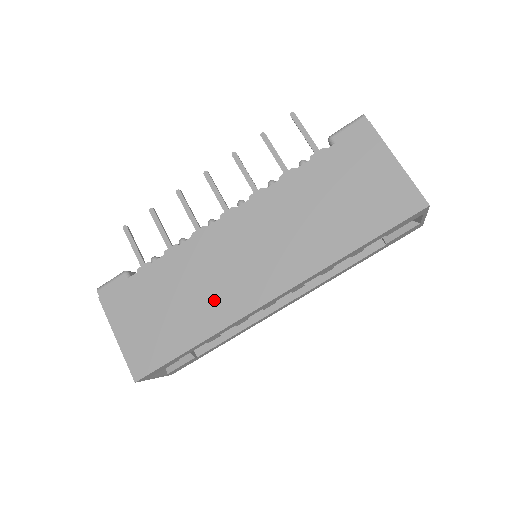
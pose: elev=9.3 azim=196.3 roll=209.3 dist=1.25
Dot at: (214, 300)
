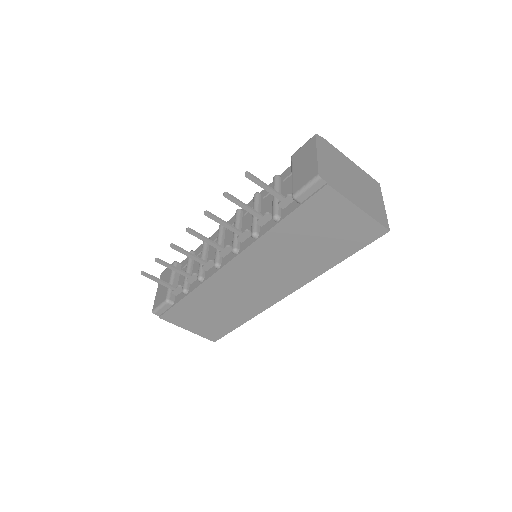
Dot at: (245, 304)
